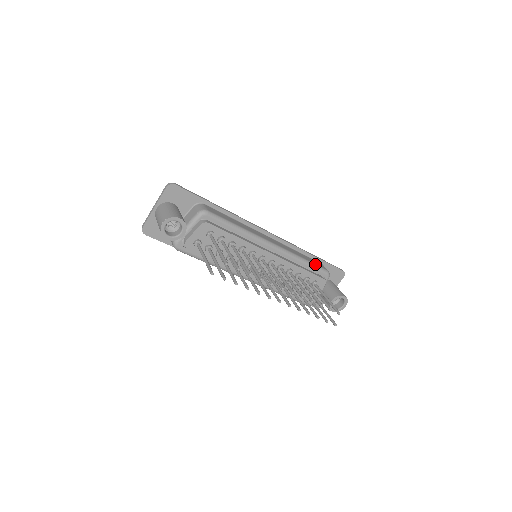
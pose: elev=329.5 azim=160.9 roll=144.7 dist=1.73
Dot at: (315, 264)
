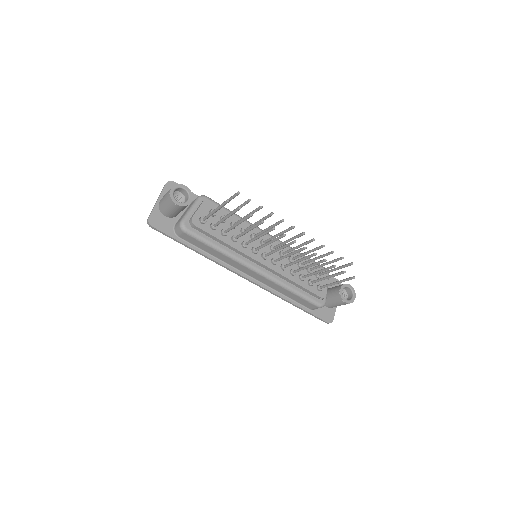
Dot at: occluded
